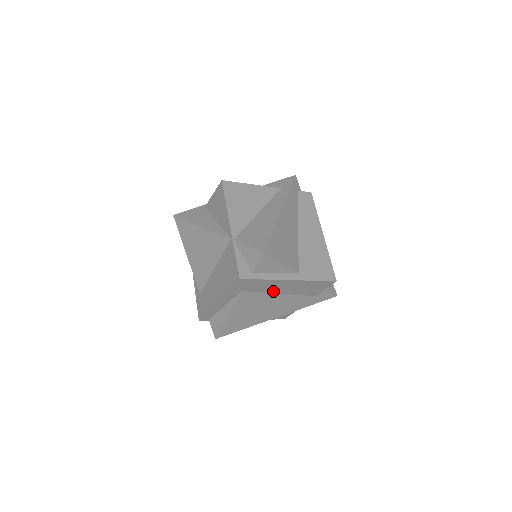
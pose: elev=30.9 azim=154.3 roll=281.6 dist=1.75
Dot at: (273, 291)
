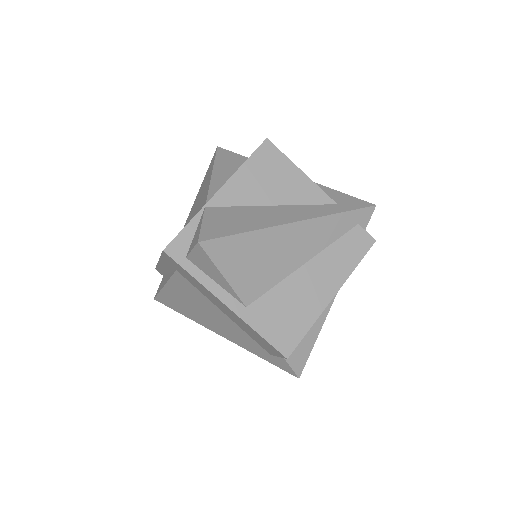
Dot at: (214, 302)
